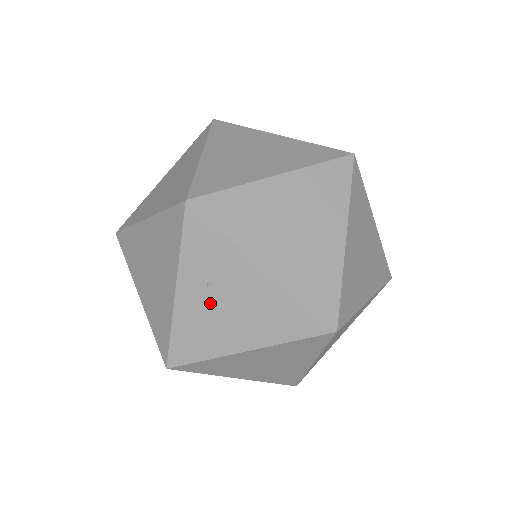
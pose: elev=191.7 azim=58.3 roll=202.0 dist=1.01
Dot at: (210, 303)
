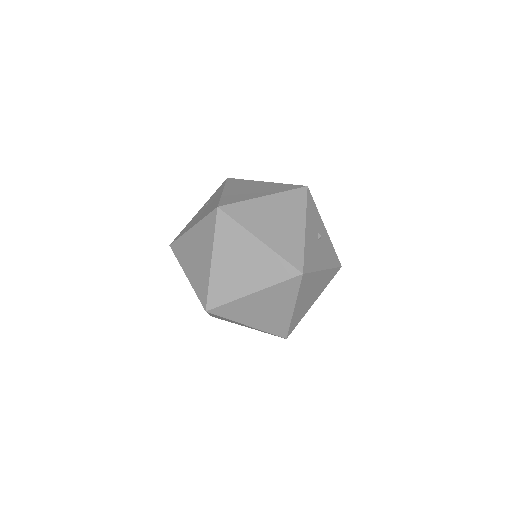
Dot at: (201, 211)
